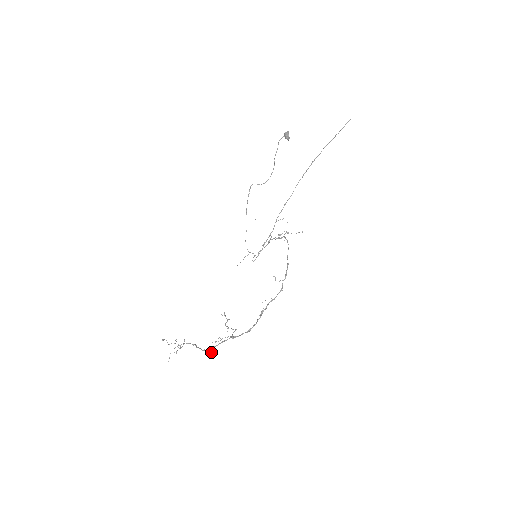
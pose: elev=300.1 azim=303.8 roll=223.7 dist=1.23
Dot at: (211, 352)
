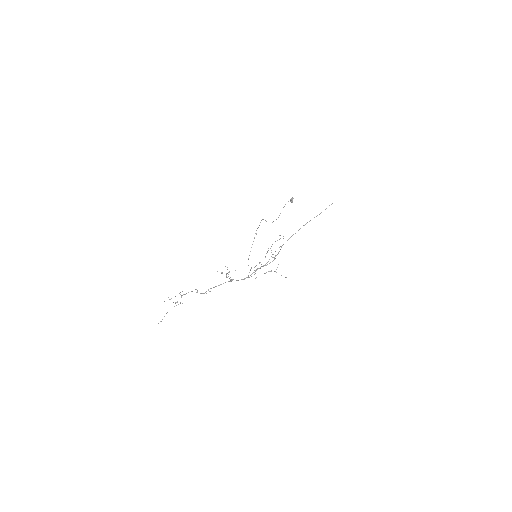
Dot at: (209, 291)
